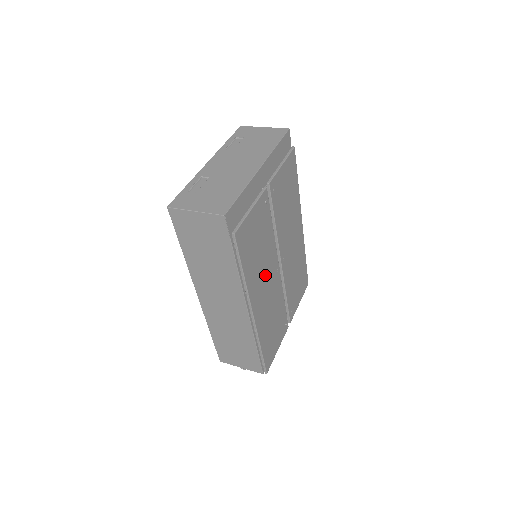
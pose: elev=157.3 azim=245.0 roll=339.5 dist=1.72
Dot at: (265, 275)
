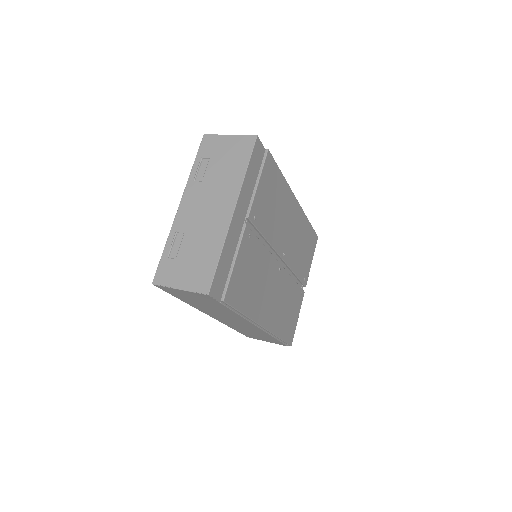
Dot at: (267, 288)
